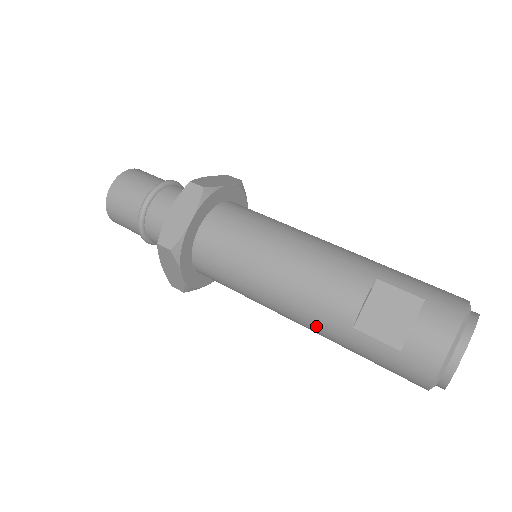
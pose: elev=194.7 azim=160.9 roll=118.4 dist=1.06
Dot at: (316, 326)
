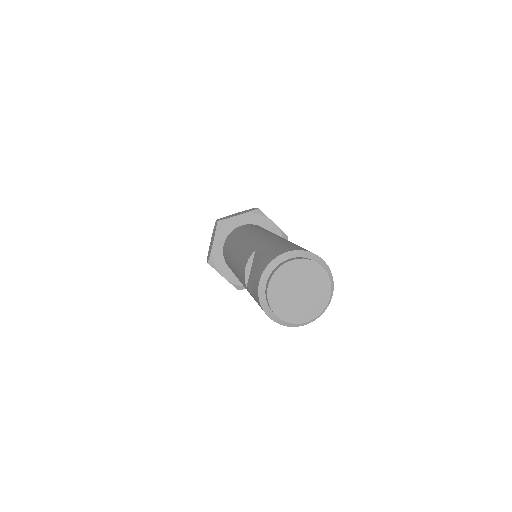
Dot at: occluded
